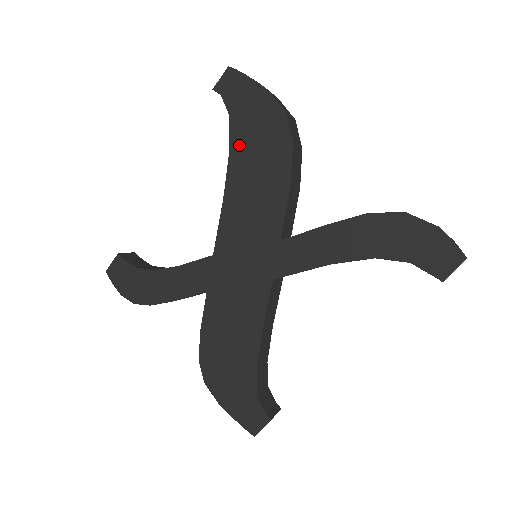
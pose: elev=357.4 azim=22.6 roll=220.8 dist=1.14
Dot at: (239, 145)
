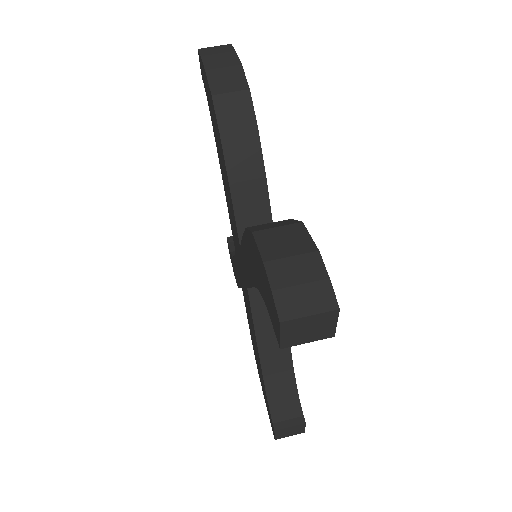
Dot at: (215, 138)
